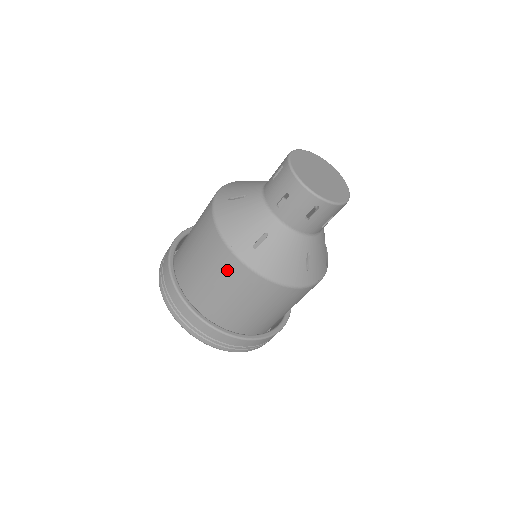
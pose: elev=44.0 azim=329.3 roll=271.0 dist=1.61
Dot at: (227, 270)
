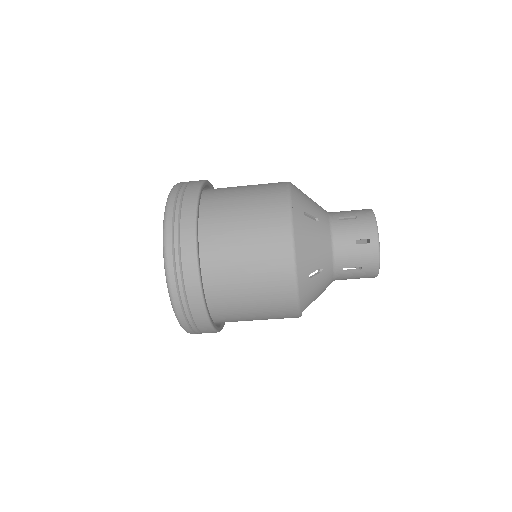
Dot at: (268, 205)
